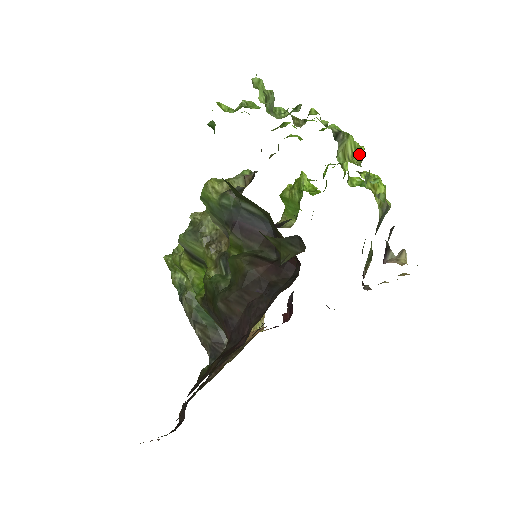
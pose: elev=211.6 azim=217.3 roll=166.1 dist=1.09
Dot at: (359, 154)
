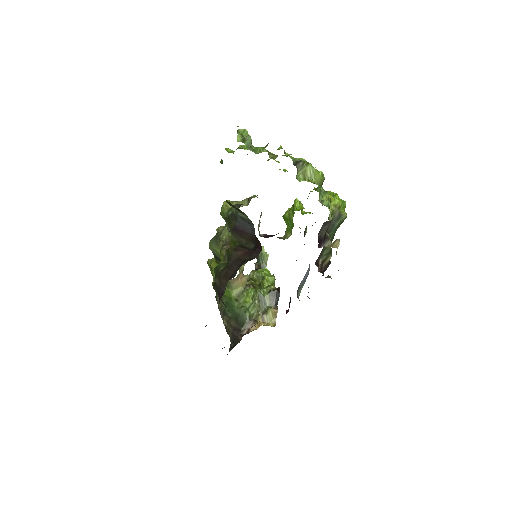
Dot at: (317, 176)
